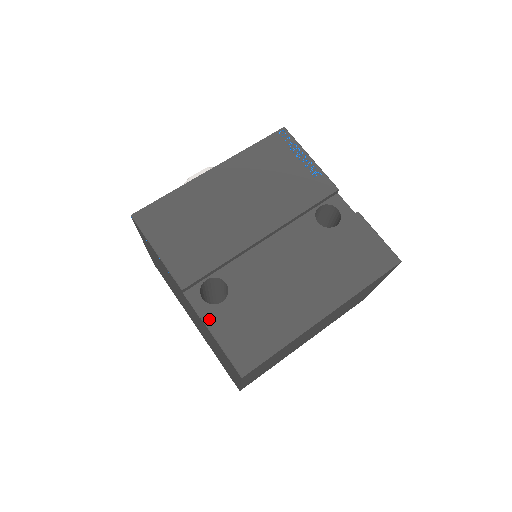
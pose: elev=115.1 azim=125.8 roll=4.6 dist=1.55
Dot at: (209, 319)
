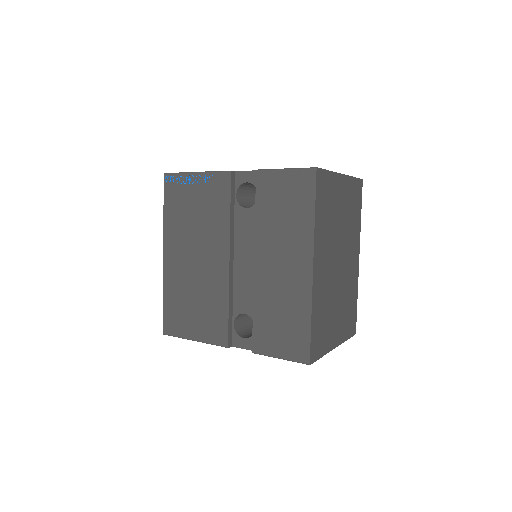
Dot at: (257, 349)
